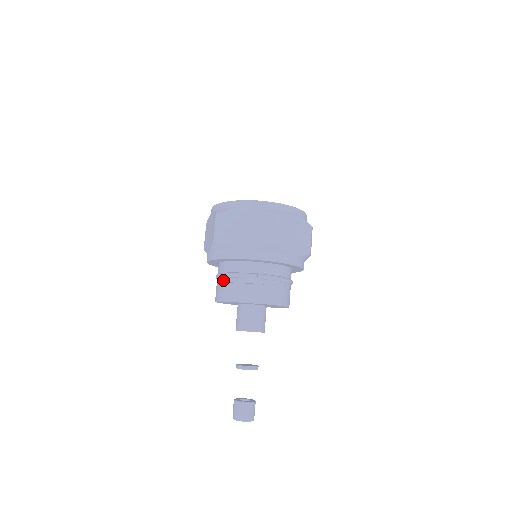
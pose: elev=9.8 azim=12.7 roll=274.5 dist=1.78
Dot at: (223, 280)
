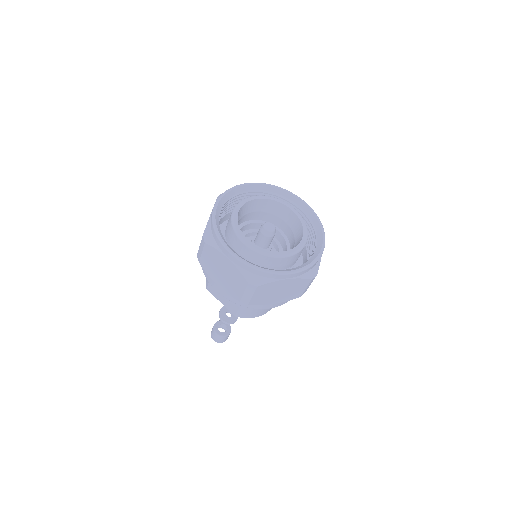
Dot at: occluded
